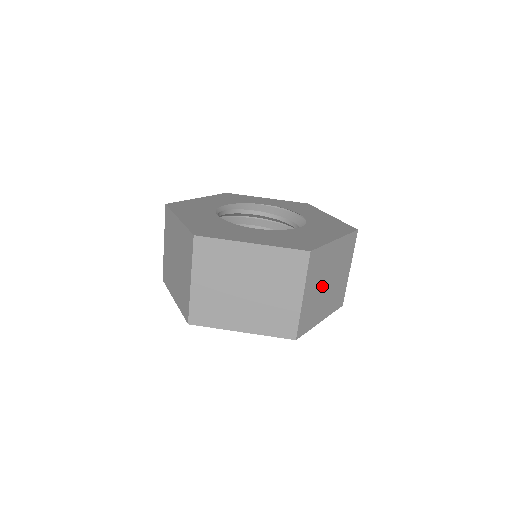
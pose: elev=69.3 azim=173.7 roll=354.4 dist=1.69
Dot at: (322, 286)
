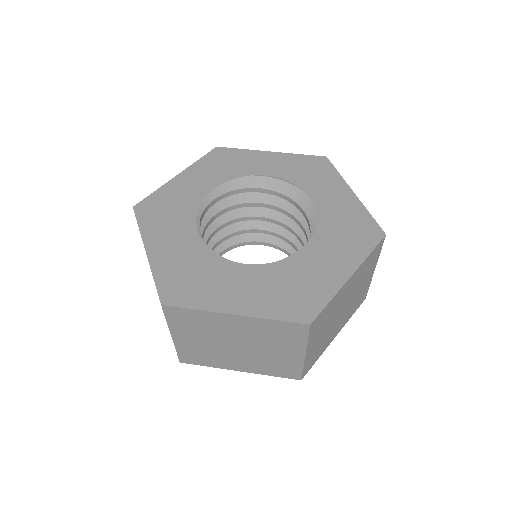
Dot at: (333, 321)
